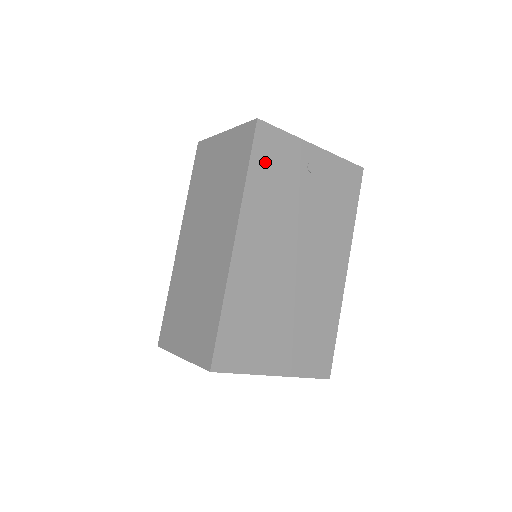
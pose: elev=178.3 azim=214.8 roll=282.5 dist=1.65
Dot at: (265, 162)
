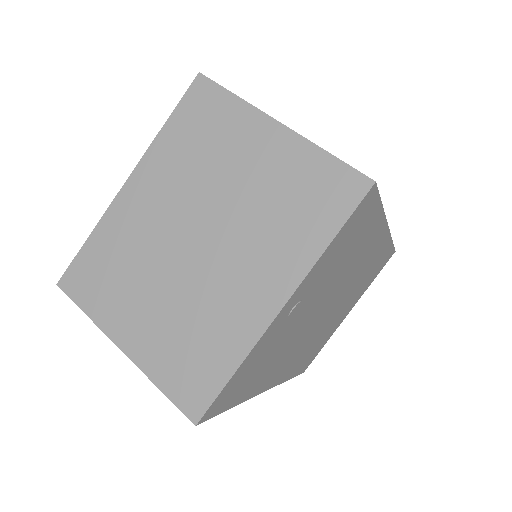
Dot at: (242, 388)
